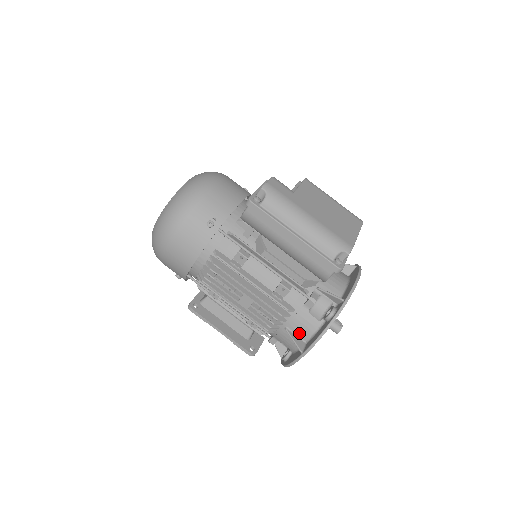
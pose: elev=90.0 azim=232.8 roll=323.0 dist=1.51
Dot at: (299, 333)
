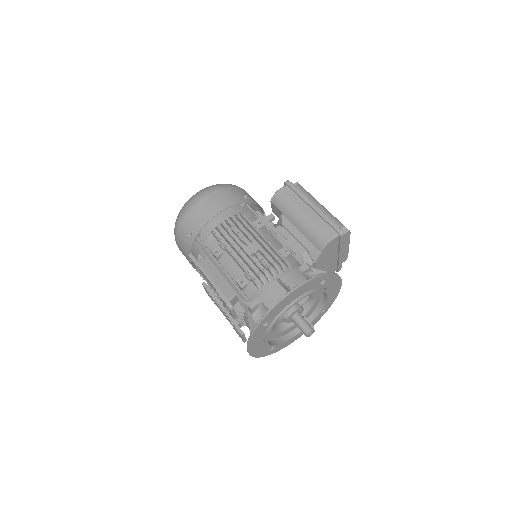
Dot at: (289, 285)
